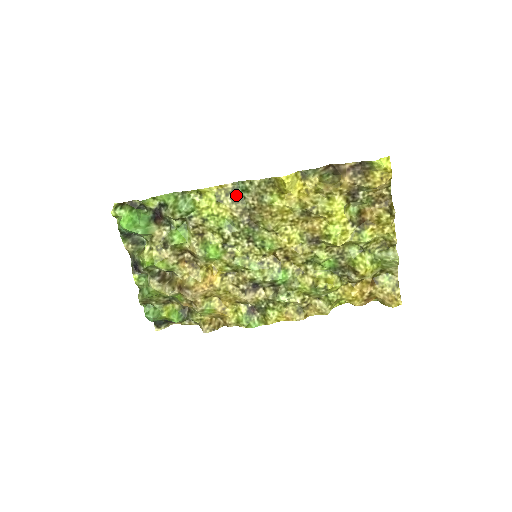
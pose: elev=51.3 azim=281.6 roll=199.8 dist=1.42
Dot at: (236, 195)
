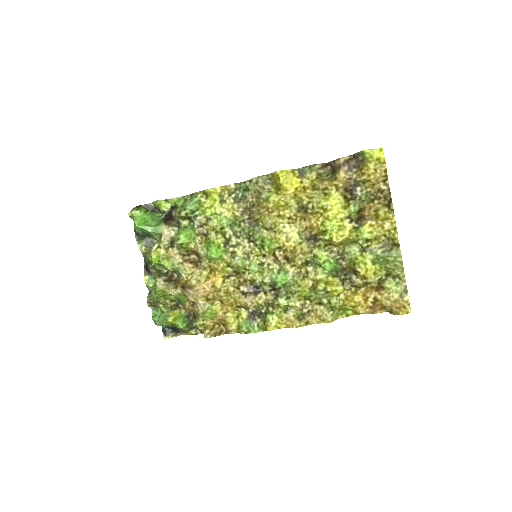
Dot at: (238, 195)
